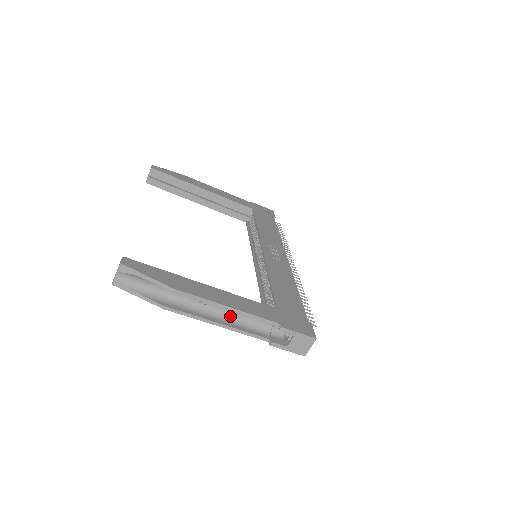
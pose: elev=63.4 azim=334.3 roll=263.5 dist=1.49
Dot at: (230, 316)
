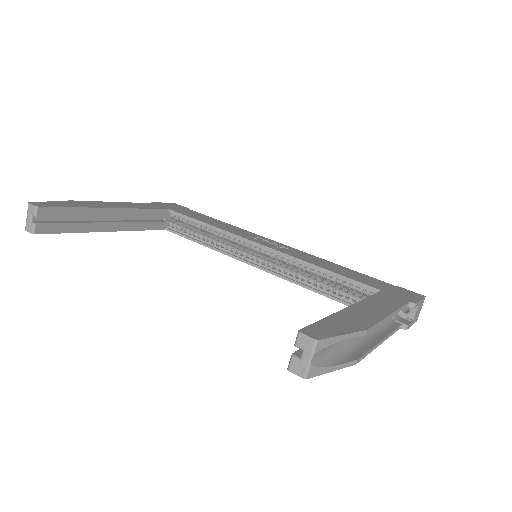
Dot at: occluded
